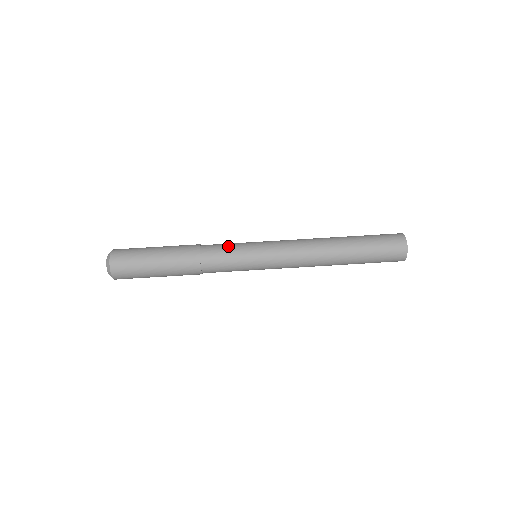
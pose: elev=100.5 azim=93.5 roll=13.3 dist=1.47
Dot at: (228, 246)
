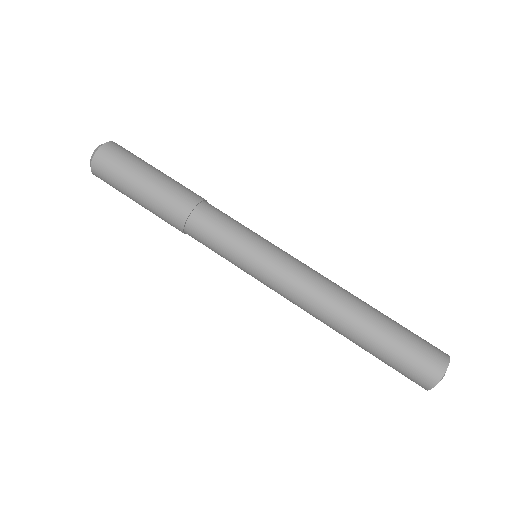
Dot at: (227, 226)
